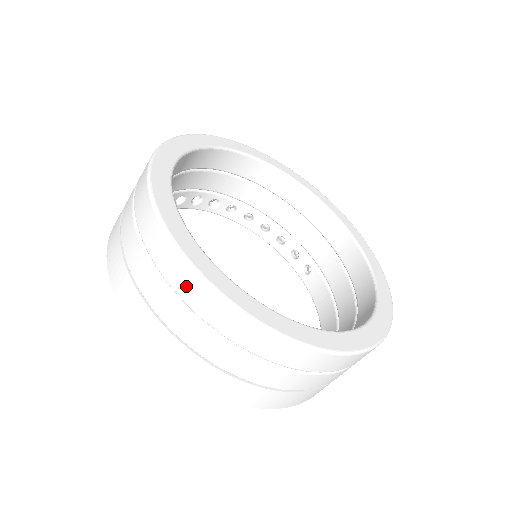
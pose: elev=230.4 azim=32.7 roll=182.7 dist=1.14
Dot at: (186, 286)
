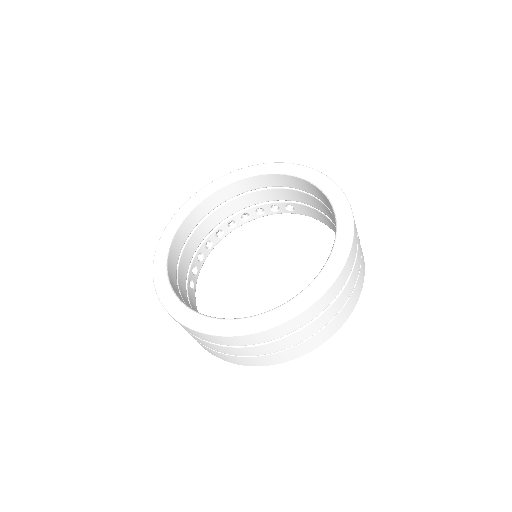
Dot at: (242, 341)
